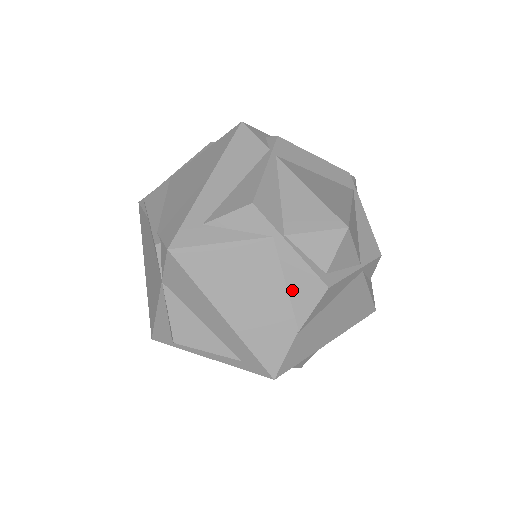
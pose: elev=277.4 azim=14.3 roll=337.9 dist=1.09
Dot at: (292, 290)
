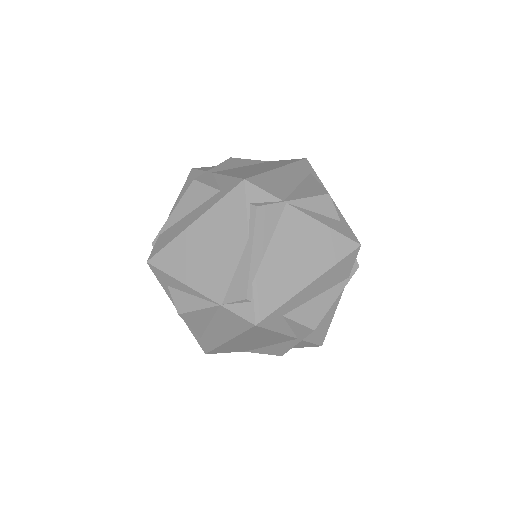
Dot at: (269, 347)
